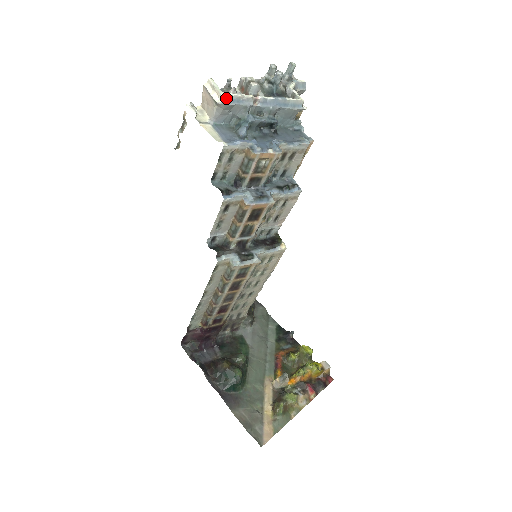
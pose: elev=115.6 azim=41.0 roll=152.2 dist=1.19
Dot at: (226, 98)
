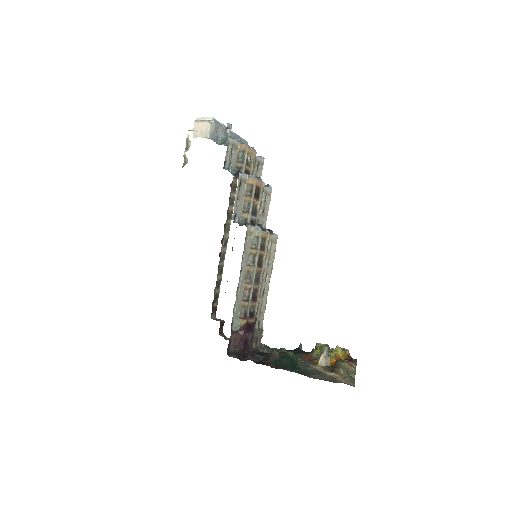
Dot at: (215, 120)
